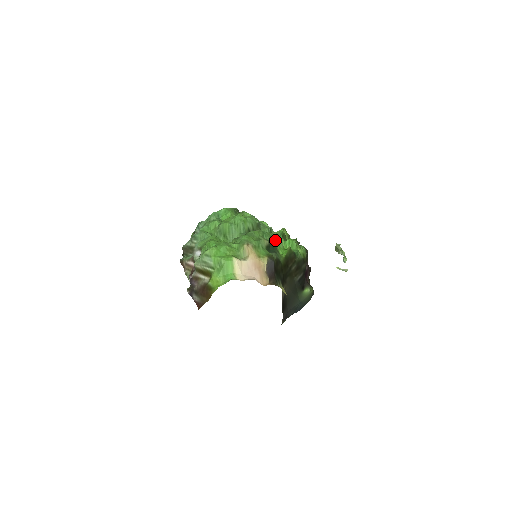
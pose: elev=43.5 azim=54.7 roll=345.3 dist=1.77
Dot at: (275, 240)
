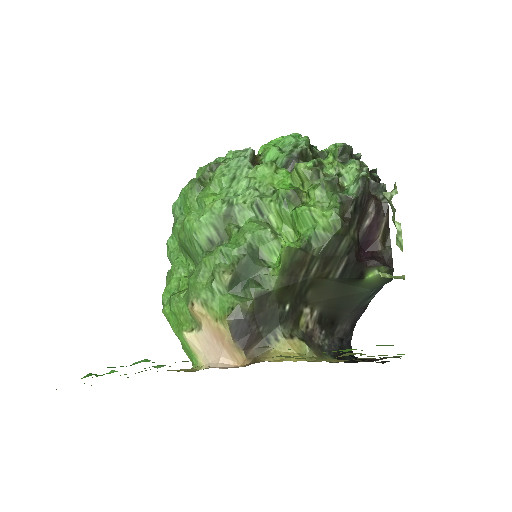
Dot at: (256, 242)
